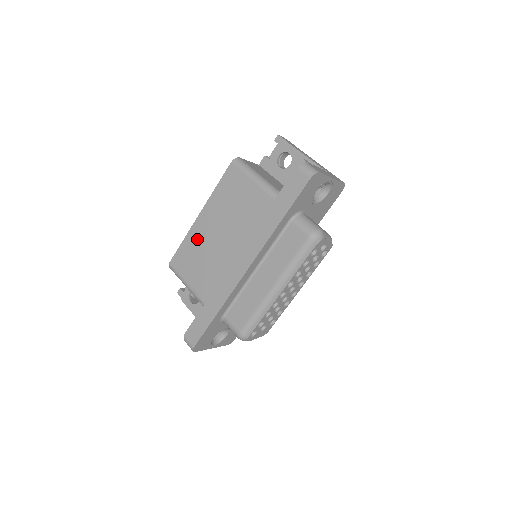
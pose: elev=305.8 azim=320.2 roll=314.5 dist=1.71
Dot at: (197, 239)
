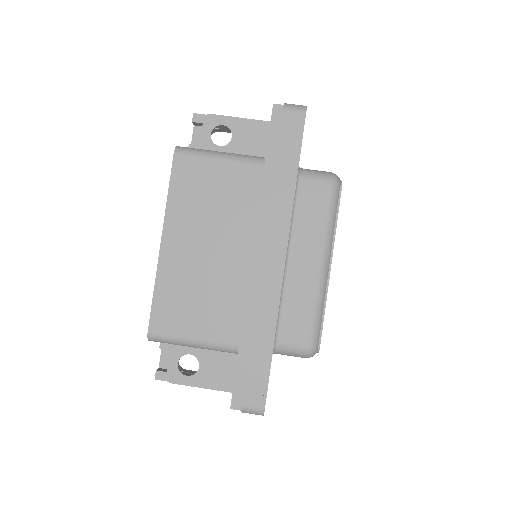
Dot at: (177, 274)
